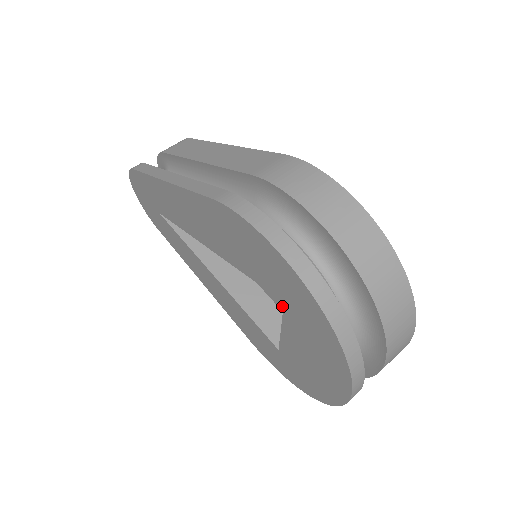
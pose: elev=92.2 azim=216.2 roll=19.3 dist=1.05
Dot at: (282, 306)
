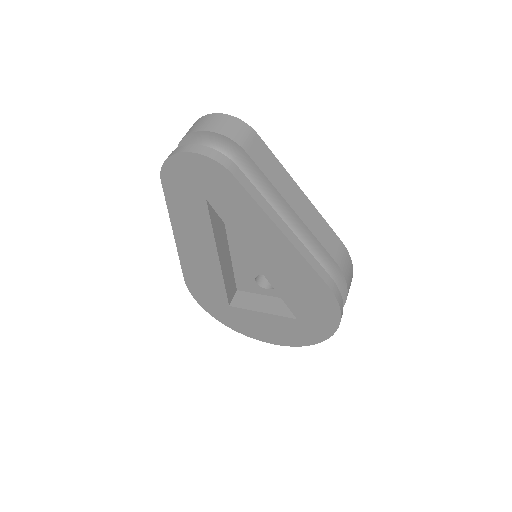
Dot at: (241, 279)
